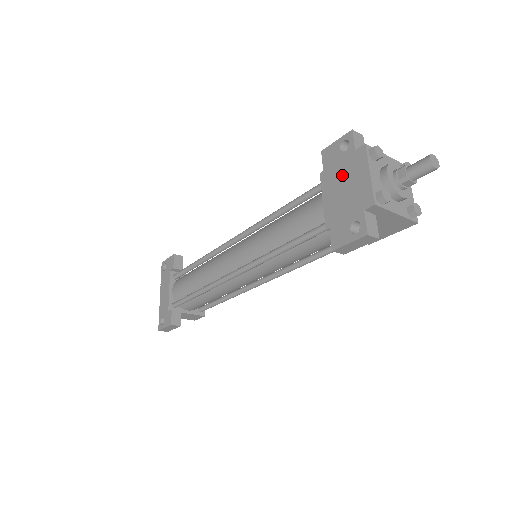
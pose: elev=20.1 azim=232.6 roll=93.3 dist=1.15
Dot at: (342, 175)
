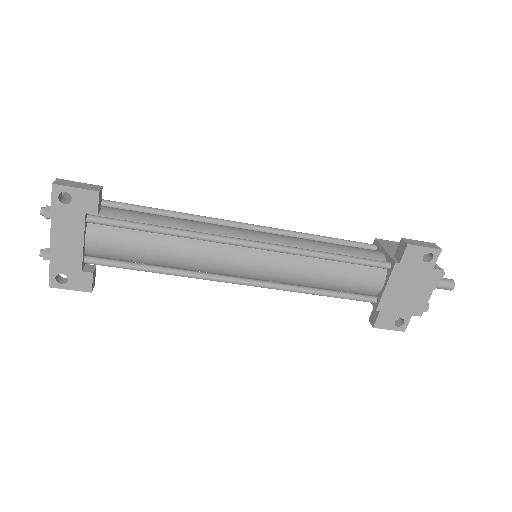
Dot at: (413, 280)
